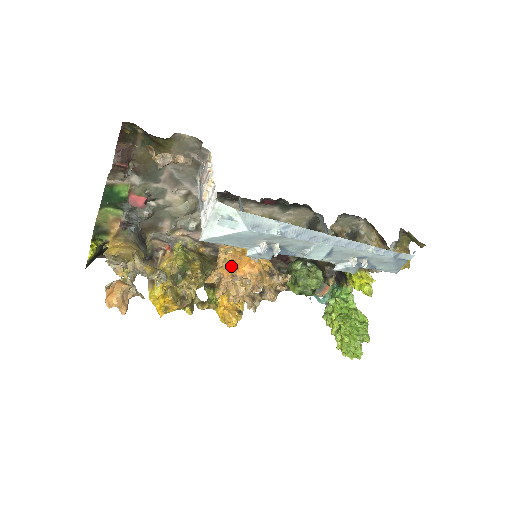
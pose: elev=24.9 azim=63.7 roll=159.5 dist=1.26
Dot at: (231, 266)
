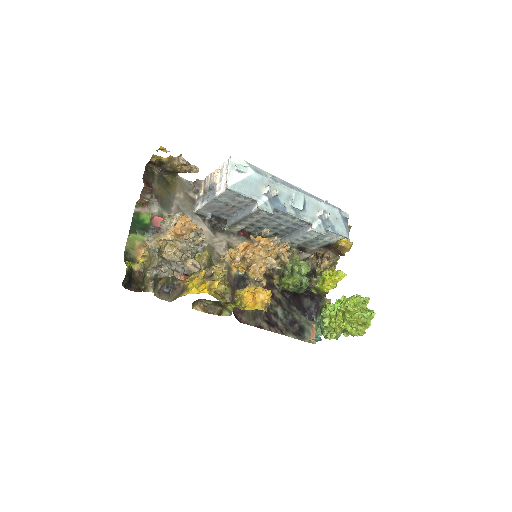
Dot at: (245, 248)
